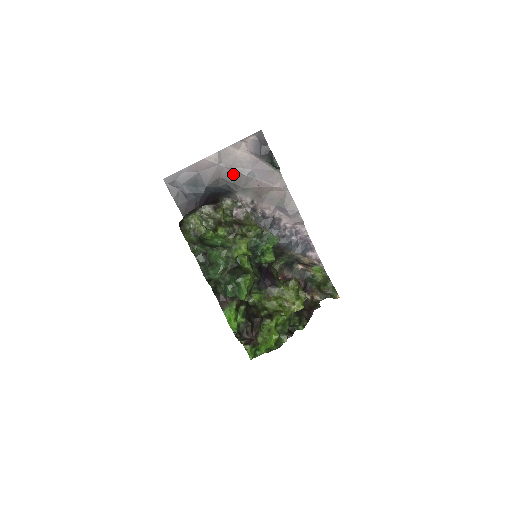
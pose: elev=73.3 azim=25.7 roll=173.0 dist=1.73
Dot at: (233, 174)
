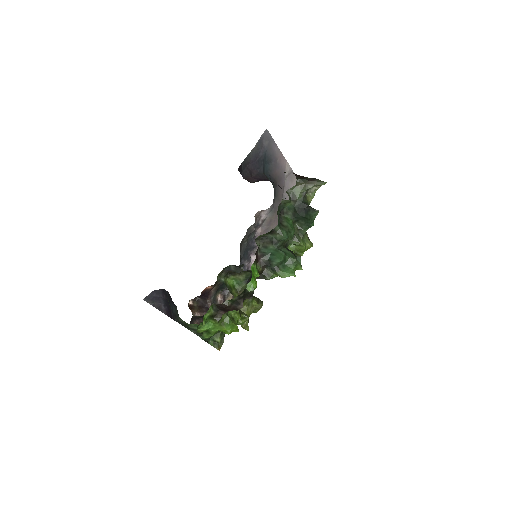
Dot at: (281, 192)
